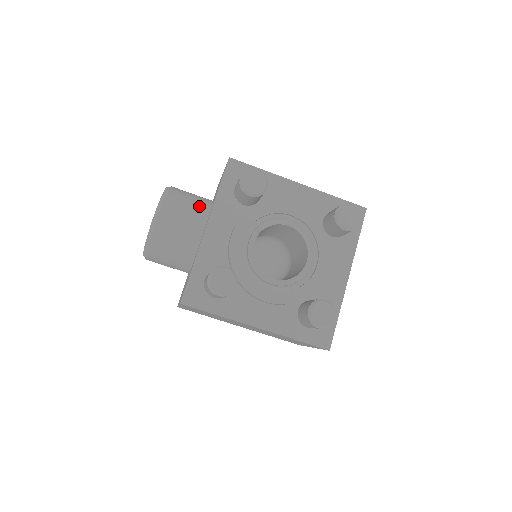
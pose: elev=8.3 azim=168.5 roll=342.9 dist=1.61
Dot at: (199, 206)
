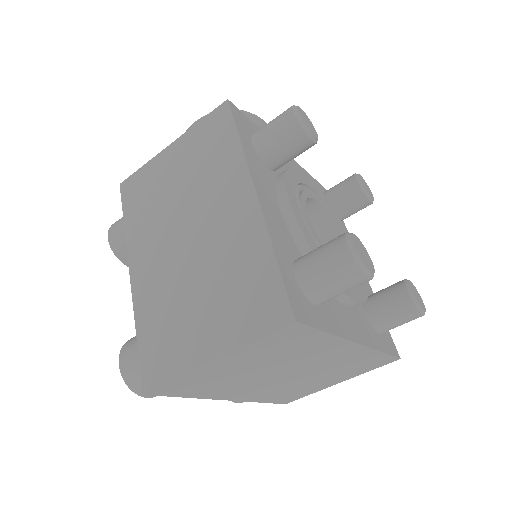
Dot at: occluded
